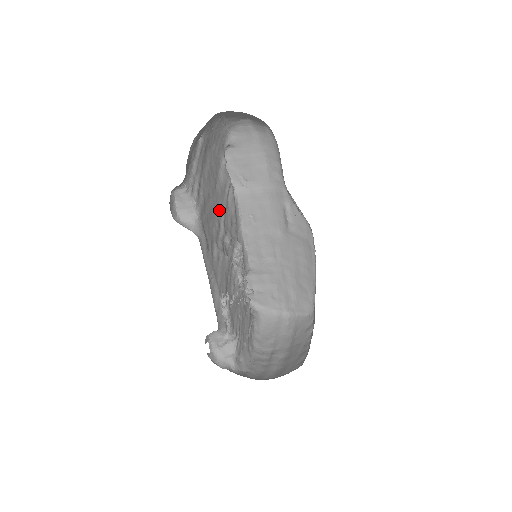
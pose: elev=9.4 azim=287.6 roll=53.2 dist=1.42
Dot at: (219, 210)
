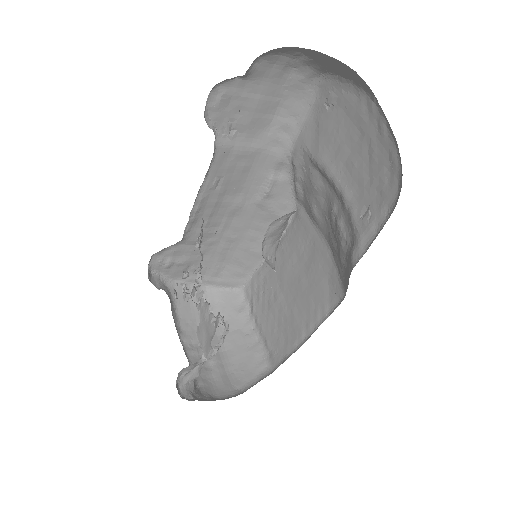
Dot at: occluded
